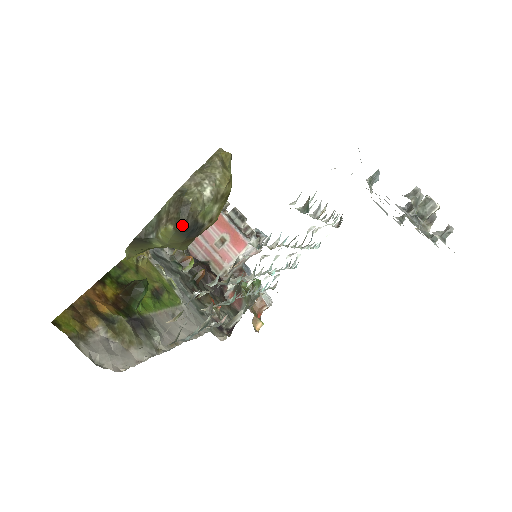
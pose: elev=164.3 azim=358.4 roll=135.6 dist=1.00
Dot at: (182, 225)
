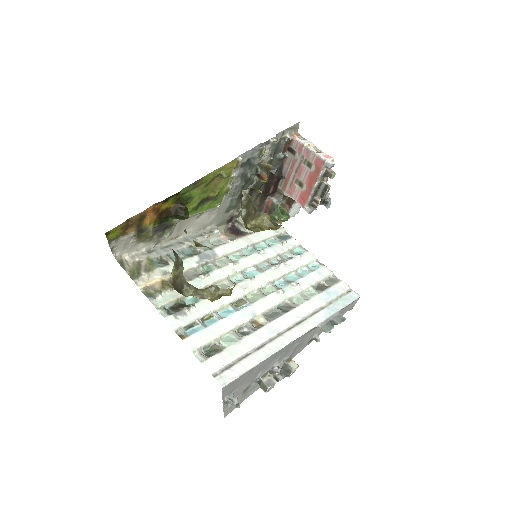
Dot at: (174, 289)
